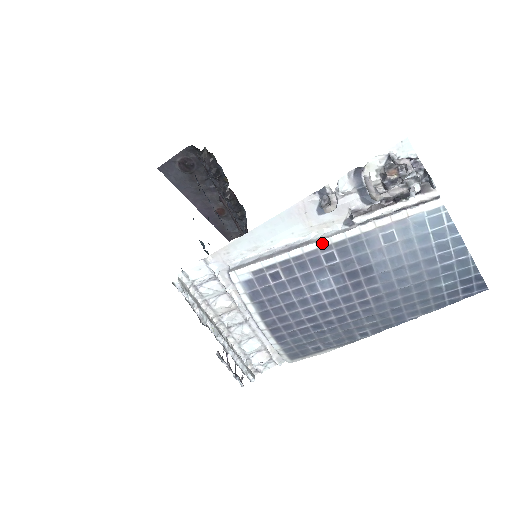
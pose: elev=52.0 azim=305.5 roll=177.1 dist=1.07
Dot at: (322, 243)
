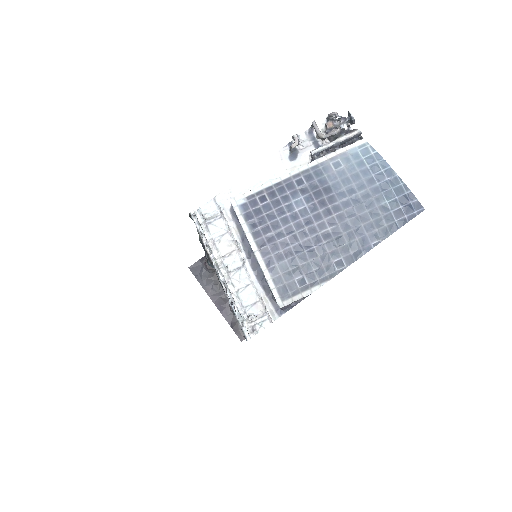
Dot at: (293, 173)
